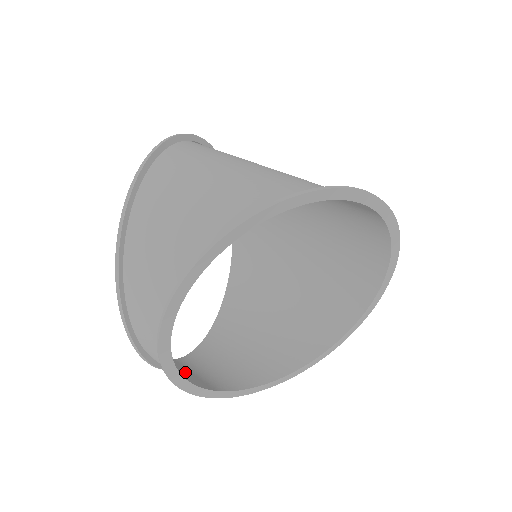
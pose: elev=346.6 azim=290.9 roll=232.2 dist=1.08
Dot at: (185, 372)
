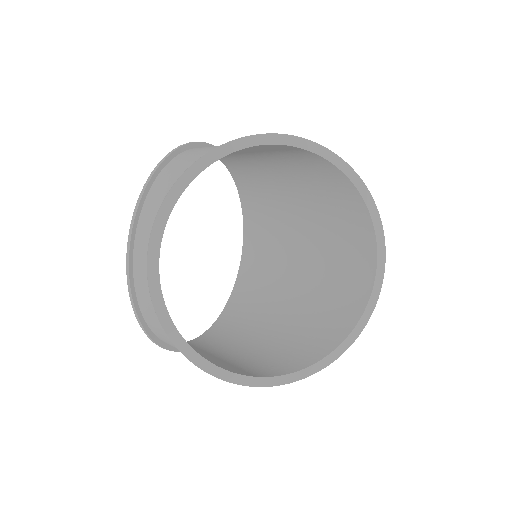
Dot at: occluded
